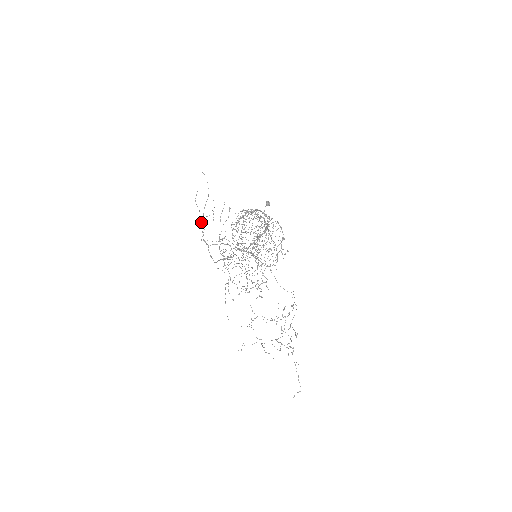
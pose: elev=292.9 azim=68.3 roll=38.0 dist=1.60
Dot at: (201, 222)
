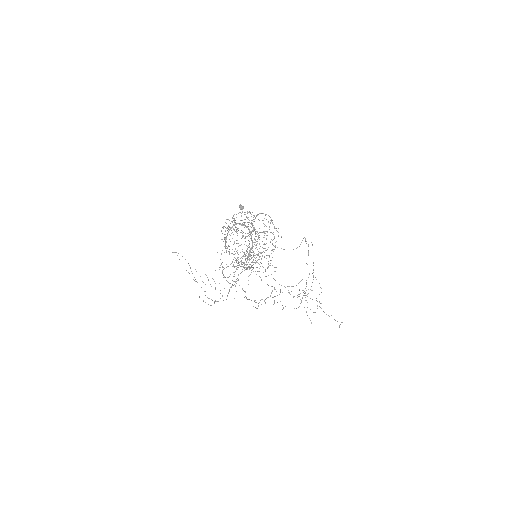
Dot at: occluded
